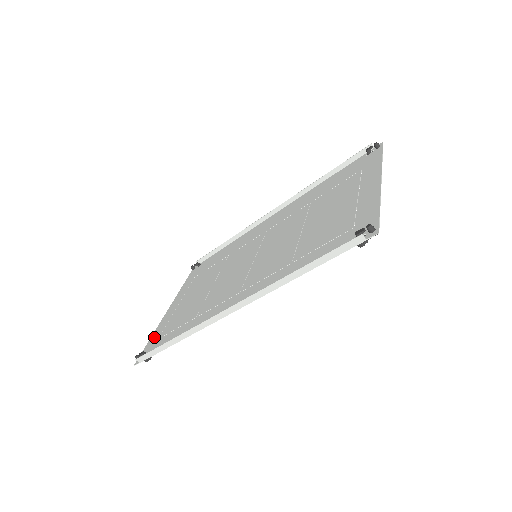
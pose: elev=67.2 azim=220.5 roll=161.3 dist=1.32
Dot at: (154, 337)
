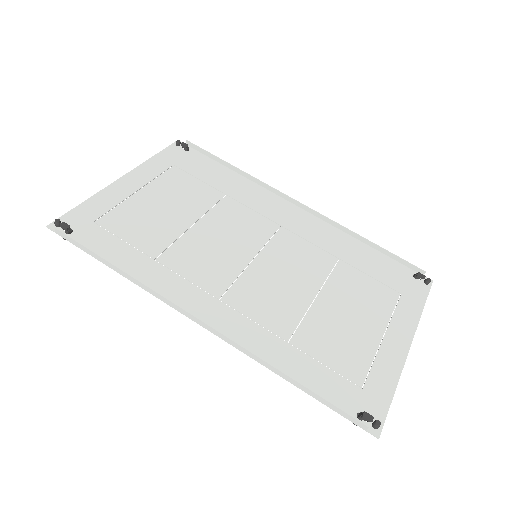
Dot at: (90, 209)
